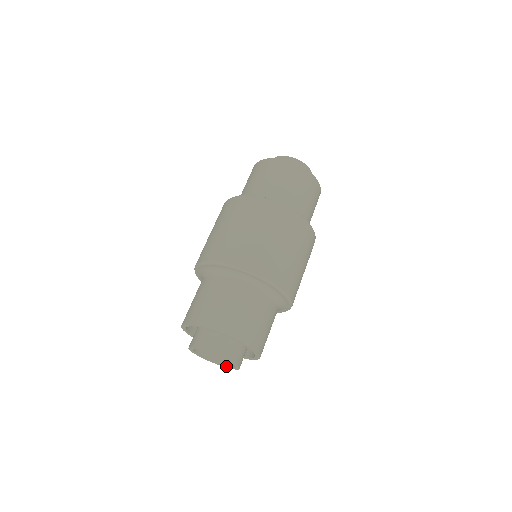
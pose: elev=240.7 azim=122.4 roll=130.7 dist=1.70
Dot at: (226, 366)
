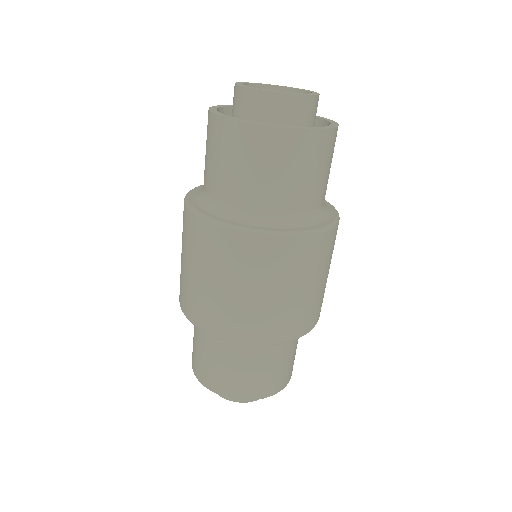
Dot at: occluded
